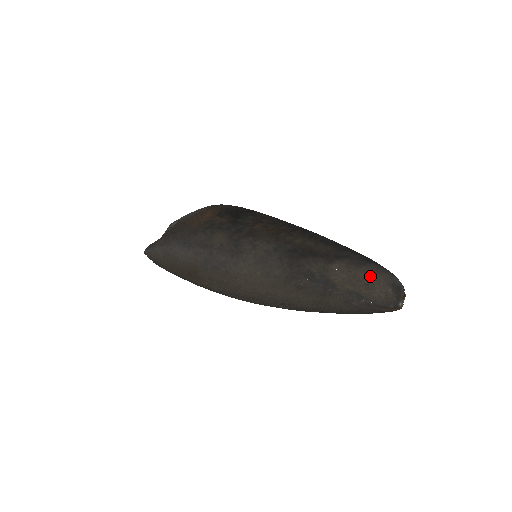
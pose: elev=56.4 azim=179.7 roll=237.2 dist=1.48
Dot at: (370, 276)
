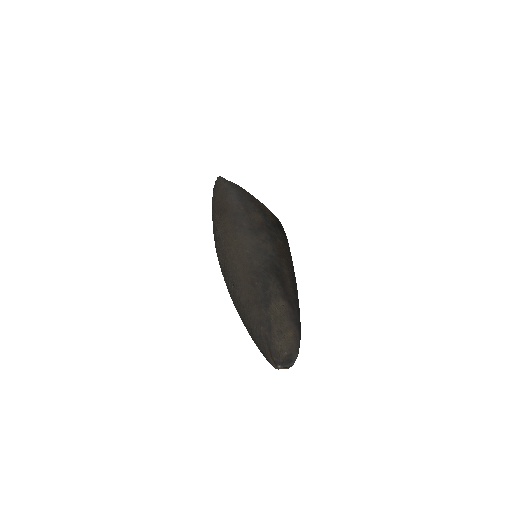
Dot at: (289, 332)
